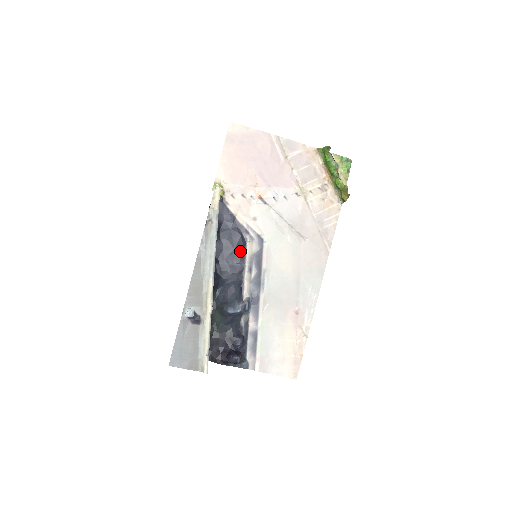
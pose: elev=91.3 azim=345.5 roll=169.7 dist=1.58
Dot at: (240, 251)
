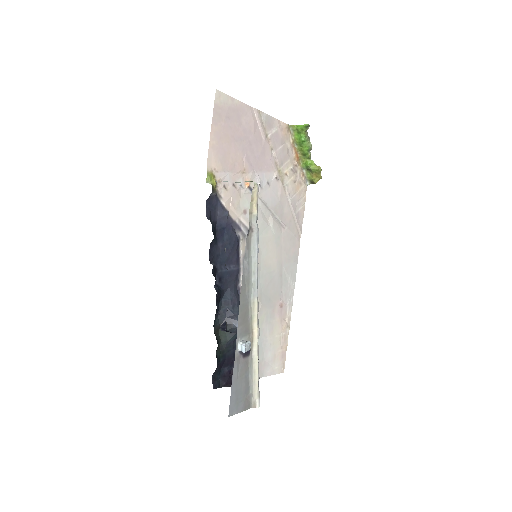
Dot at: (235, 252)
